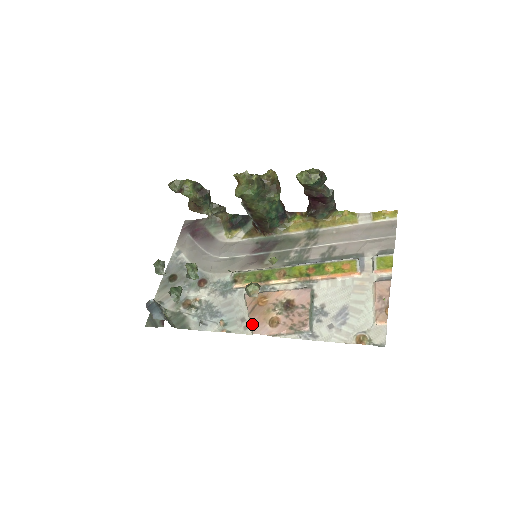
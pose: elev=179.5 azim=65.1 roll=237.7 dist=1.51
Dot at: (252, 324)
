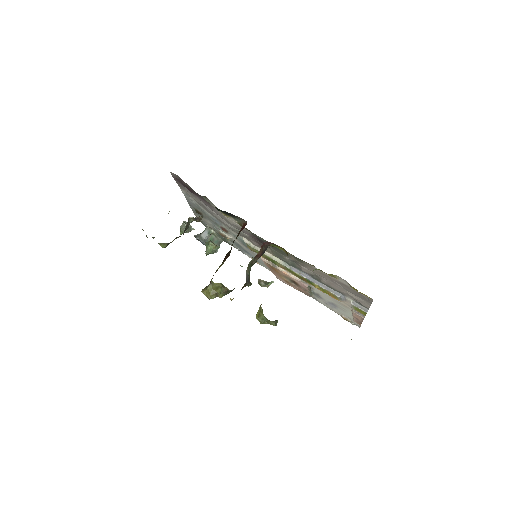
Dot at: occluded
